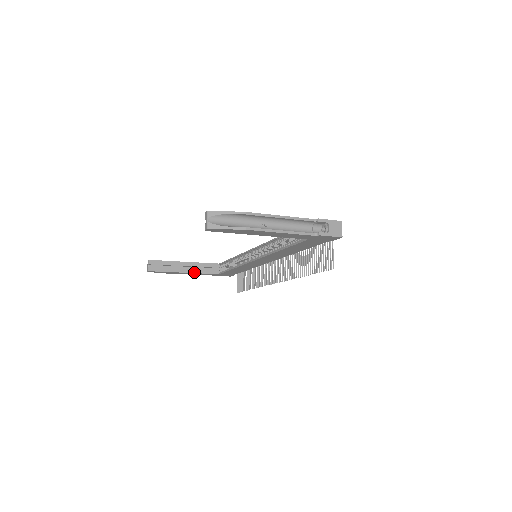
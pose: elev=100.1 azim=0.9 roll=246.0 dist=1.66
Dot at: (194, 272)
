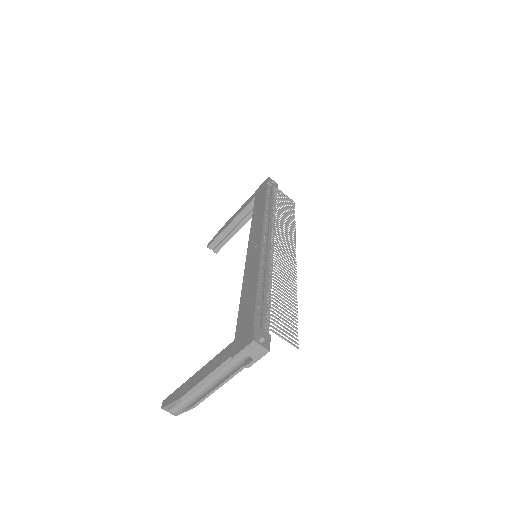
Dot at: (245, 223)
